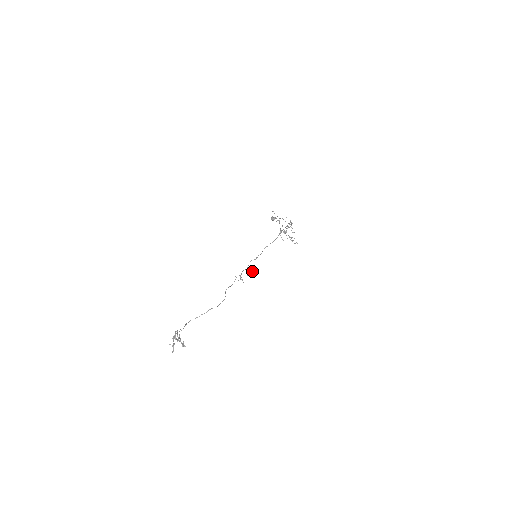
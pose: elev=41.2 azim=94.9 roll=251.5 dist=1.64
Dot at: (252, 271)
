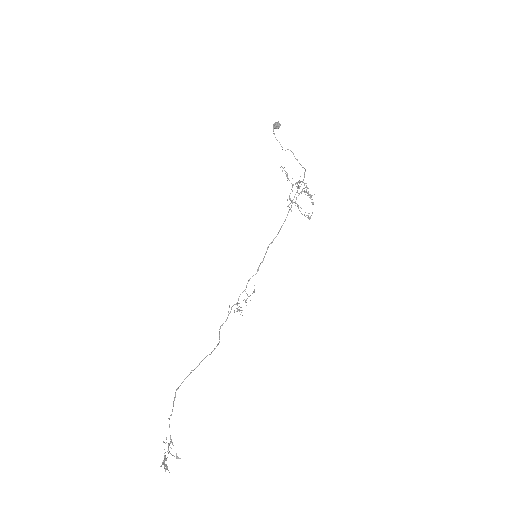
Dot at: occluded
